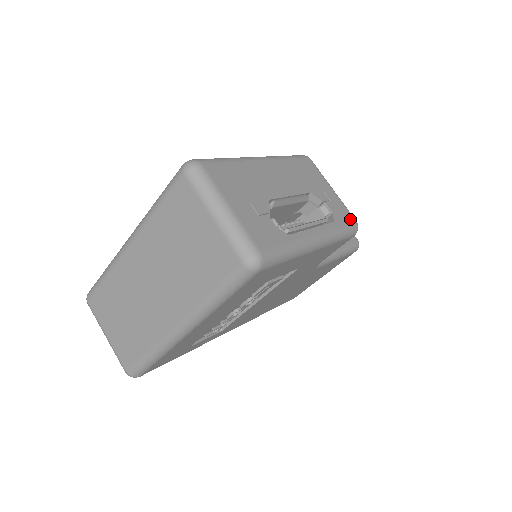
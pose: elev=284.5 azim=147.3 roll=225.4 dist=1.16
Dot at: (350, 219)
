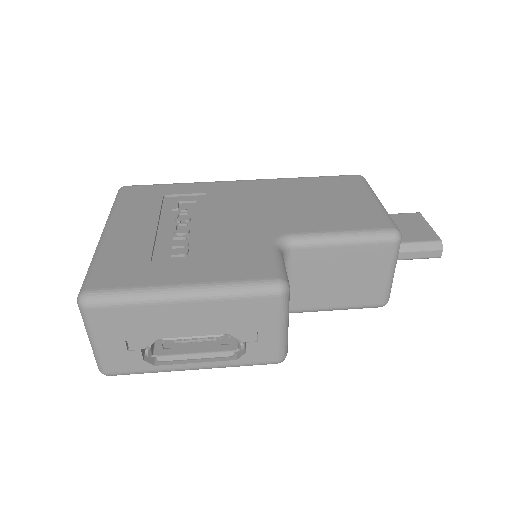
Dot at: (270, 359)
